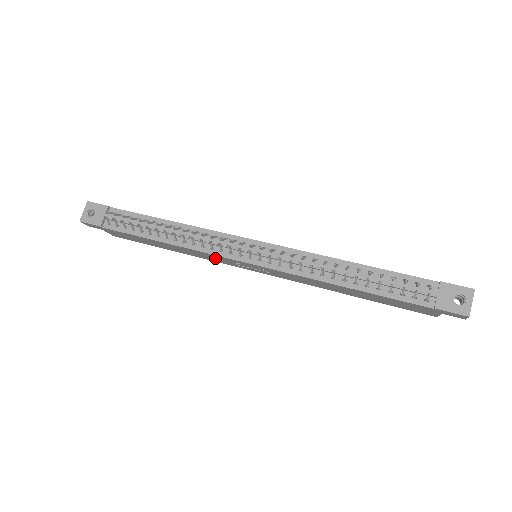
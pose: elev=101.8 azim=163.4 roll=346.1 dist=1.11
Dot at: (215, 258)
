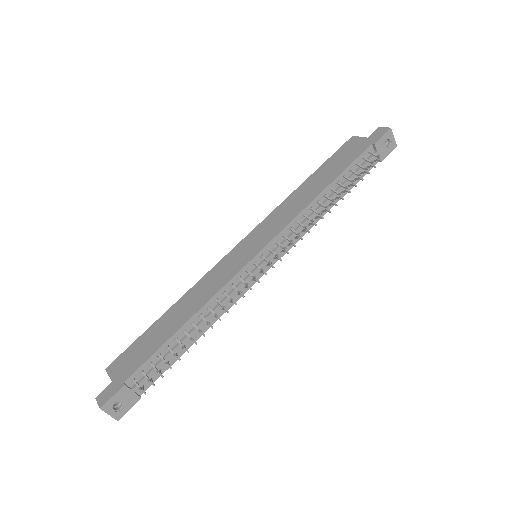
Dot at: occluded
